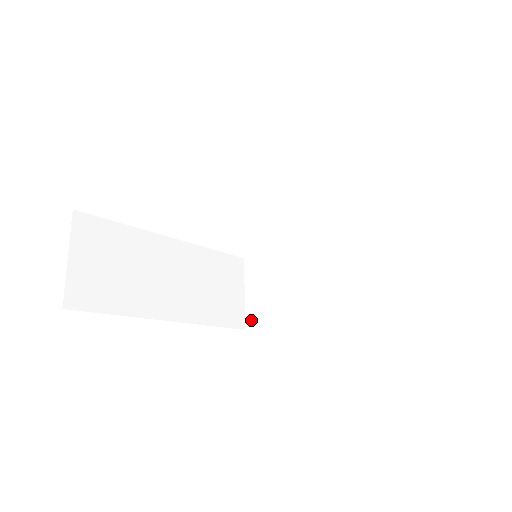
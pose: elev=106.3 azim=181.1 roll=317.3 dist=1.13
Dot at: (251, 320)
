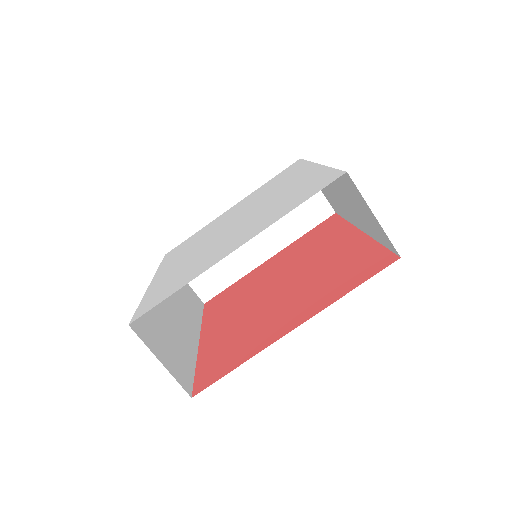
Dot at: (333, 208)
